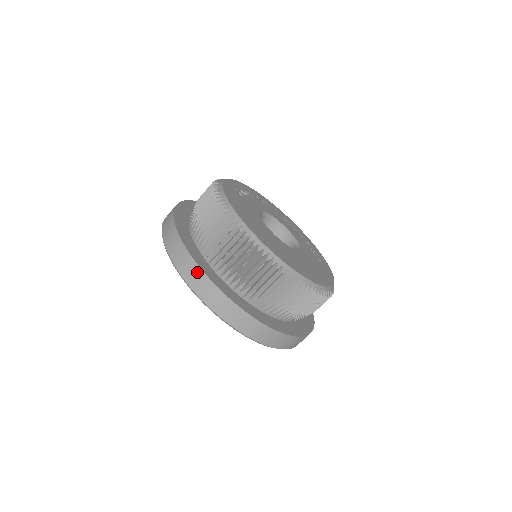
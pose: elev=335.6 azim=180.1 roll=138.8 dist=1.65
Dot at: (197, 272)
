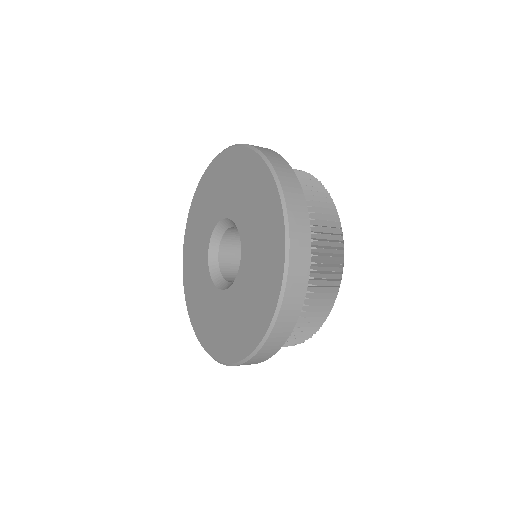
Dot at: (292, 175)
